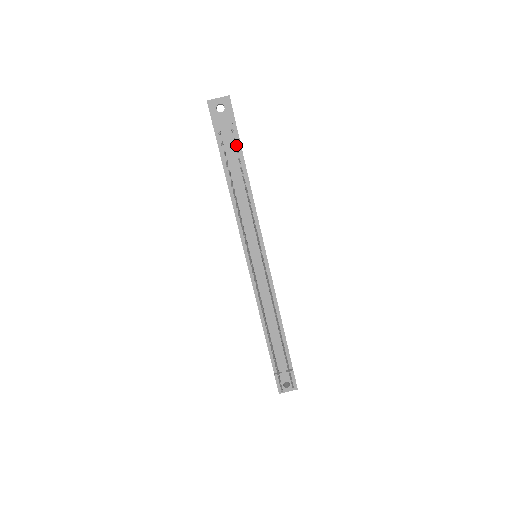
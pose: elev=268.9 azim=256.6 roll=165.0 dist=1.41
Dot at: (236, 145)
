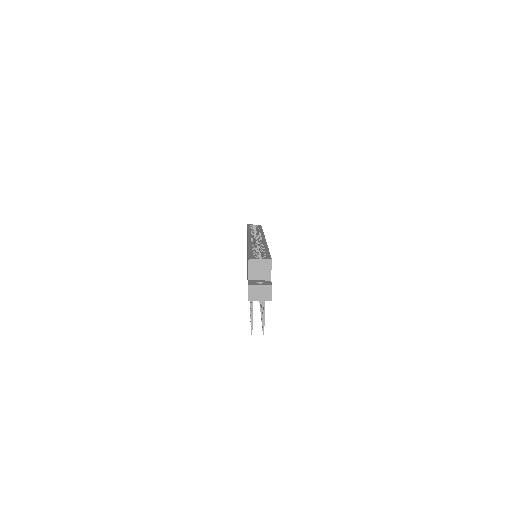
Dot at: occluded
